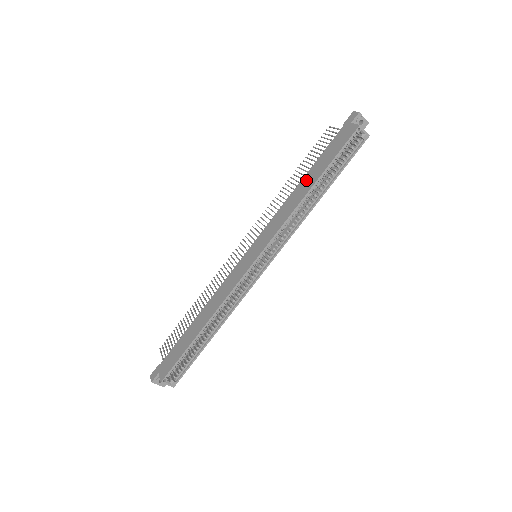
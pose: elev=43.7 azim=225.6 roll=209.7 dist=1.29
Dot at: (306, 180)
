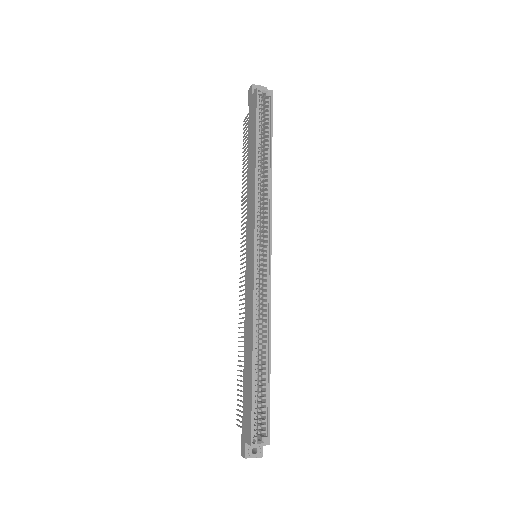
Dot at: (250, 162)
